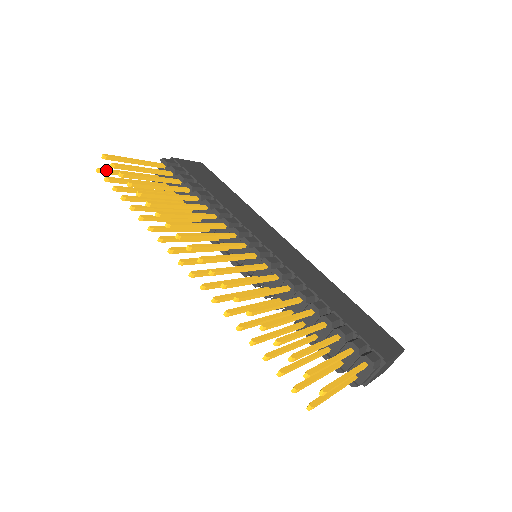
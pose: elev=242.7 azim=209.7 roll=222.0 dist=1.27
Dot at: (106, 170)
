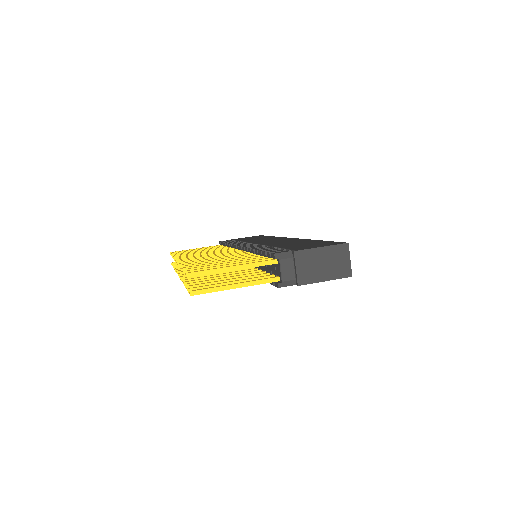
Dot at: occluded
